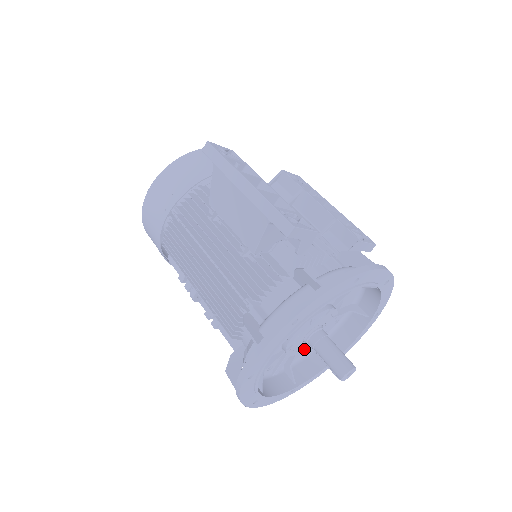
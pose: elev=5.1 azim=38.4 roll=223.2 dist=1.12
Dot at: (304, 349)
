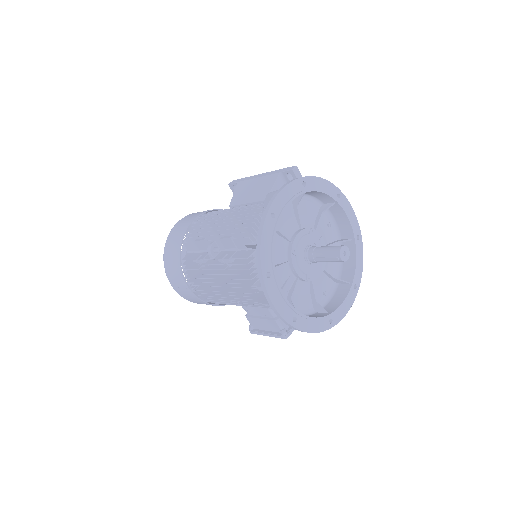
Dot at: (303, 276)
